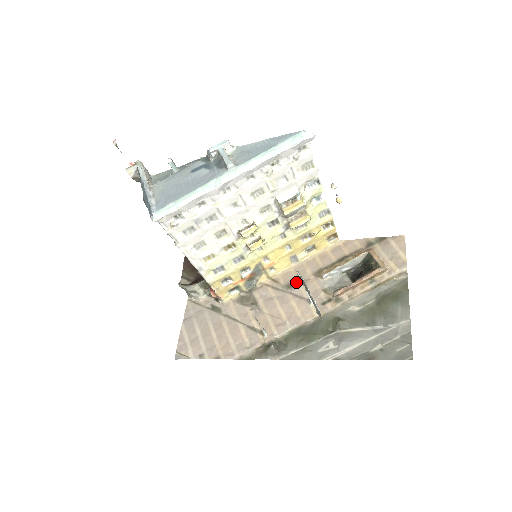
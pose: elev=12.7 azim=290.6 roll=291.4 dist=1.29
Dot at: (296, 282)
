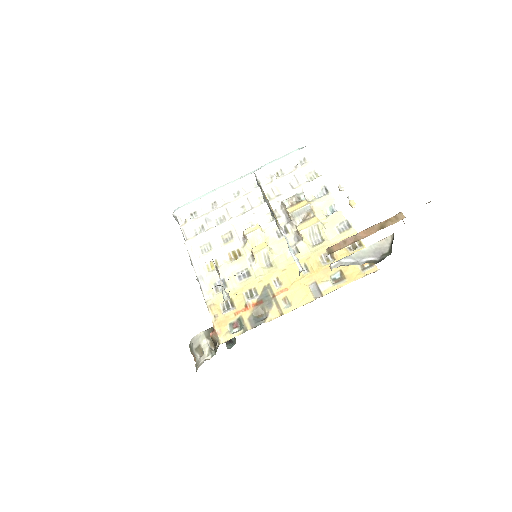
Dot at: occluded
